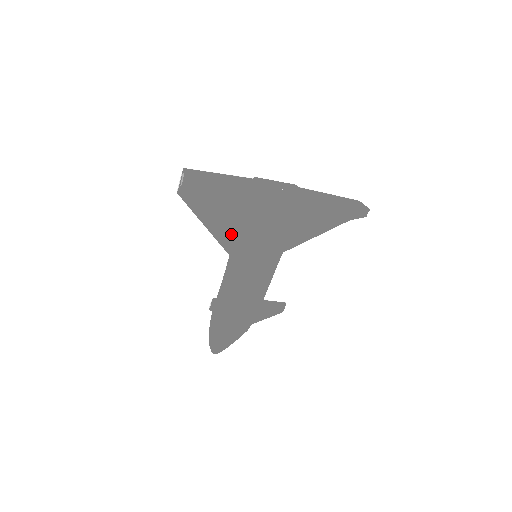
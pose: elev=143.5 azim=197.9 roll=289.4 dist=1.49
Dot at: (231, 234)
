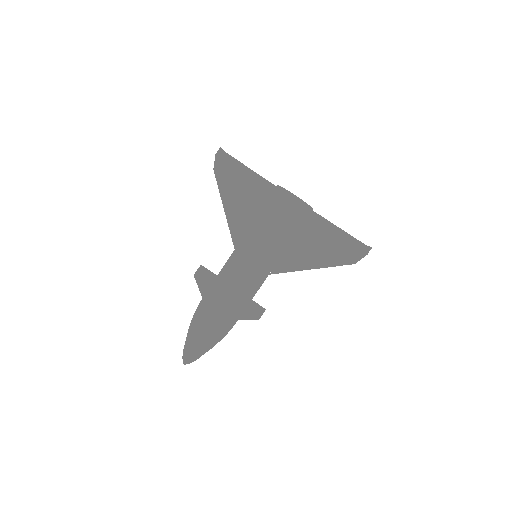
Dot at: (243, 228)
